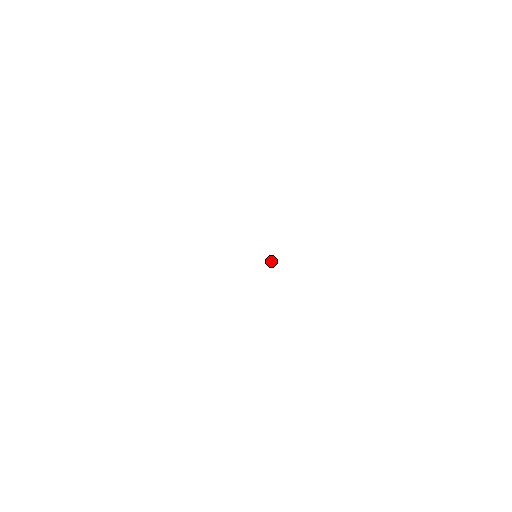
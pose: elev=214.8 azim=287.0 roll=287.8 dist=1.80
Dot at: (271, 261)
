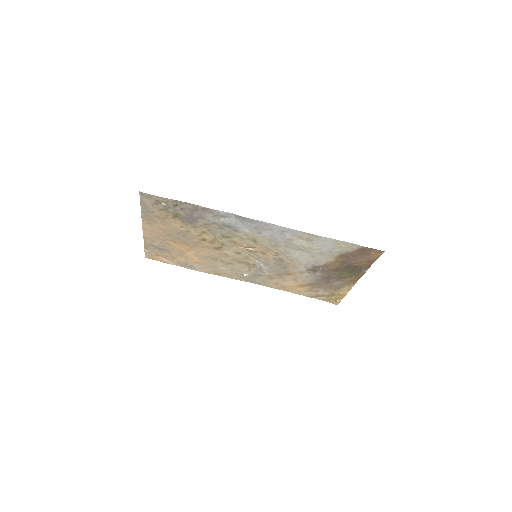
Dot at: (272, 256)
